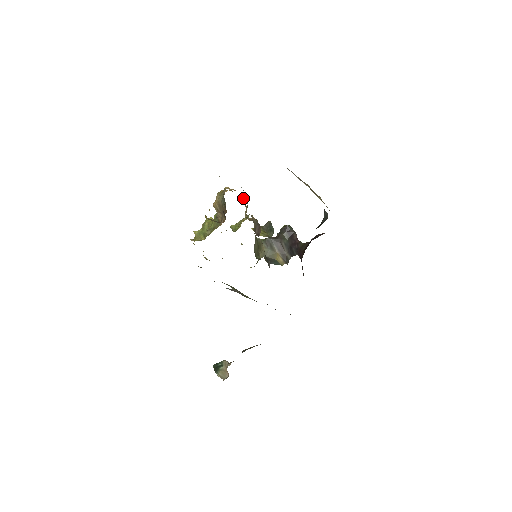
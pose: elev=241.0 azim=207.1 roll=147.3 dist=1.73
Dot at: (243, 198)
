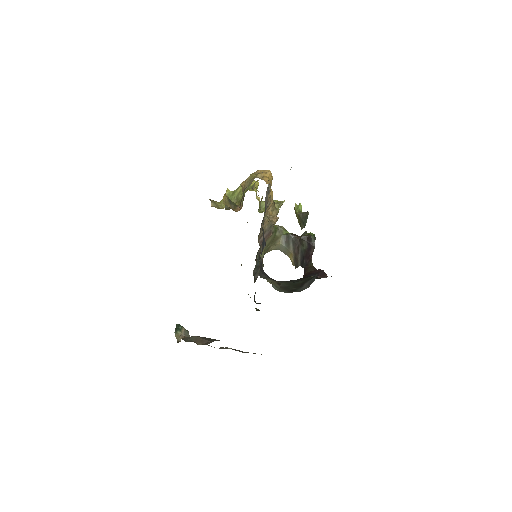
Dot at: (268, 196)
